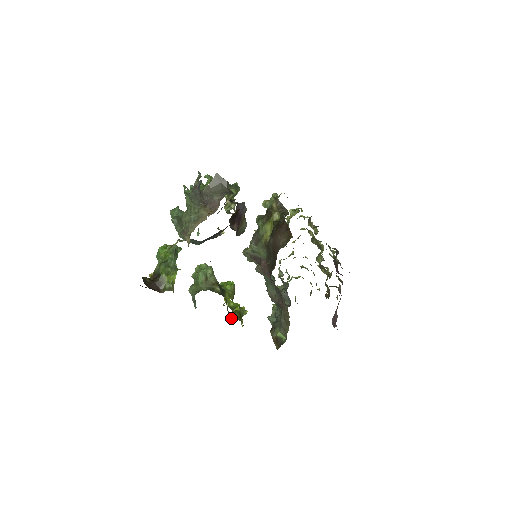
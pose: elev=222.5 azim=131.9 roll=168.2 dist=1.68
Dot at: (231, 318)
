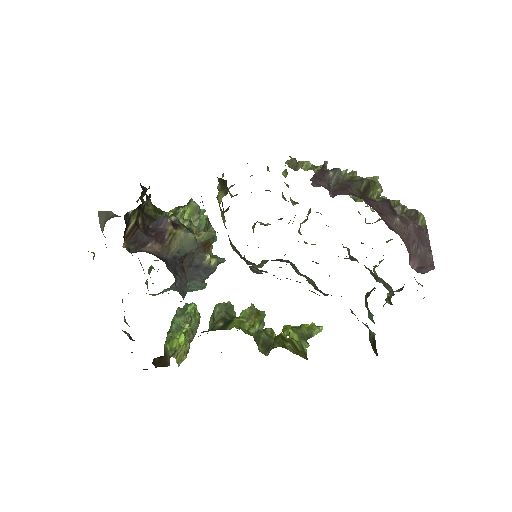
Dot at: occluded
